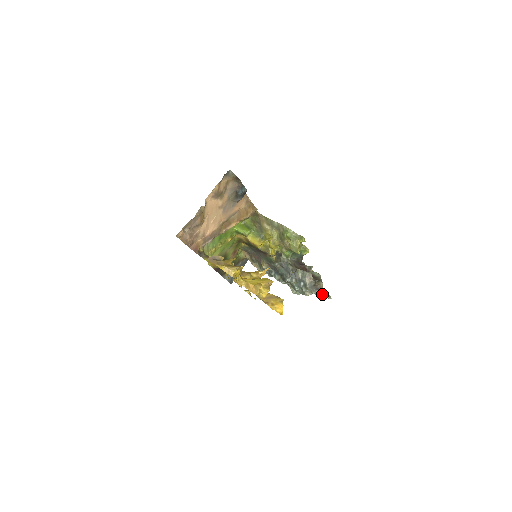
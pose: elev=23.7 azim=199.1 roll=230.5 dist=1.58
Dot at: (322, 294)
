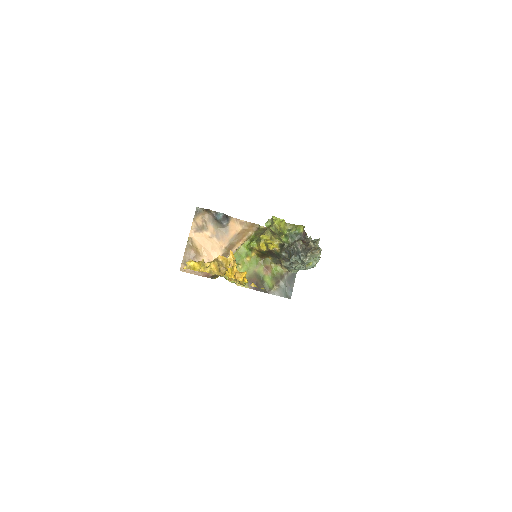
Dot at: (312, 251)
